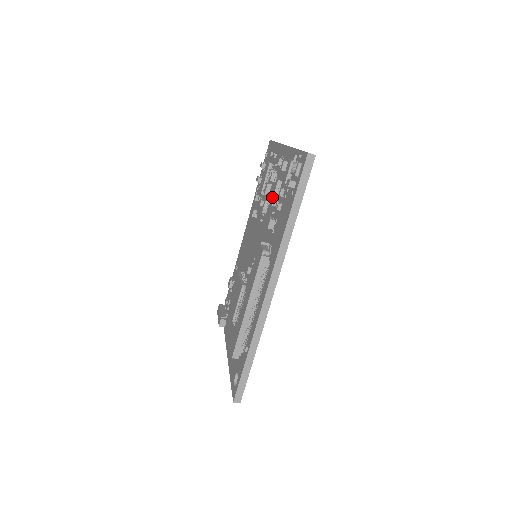
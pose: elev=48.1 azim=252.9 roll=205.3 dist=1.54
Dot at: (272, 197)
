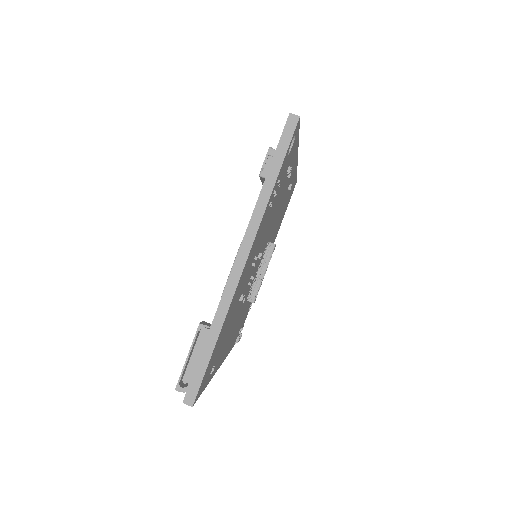
Dot at: occluded
